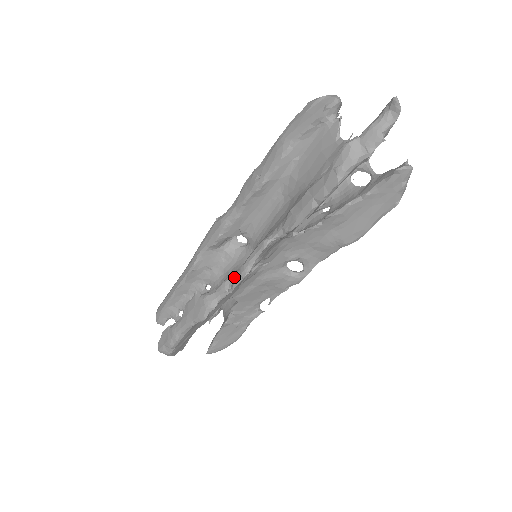
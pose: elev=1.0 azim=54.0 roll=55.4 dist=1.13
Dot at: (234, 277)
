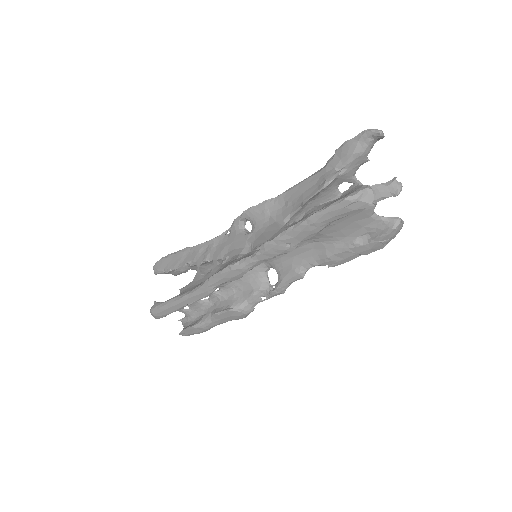
Dot at: (270, 294)
